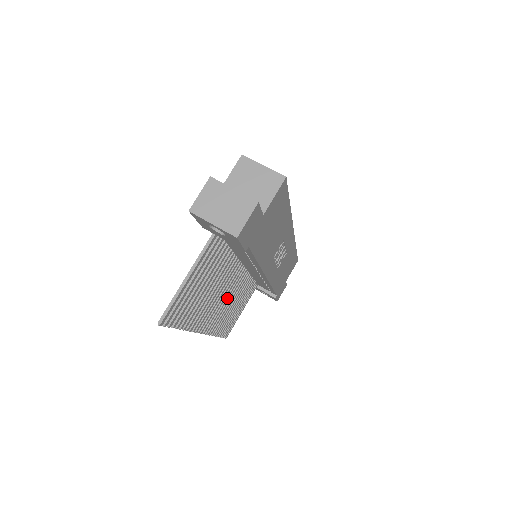
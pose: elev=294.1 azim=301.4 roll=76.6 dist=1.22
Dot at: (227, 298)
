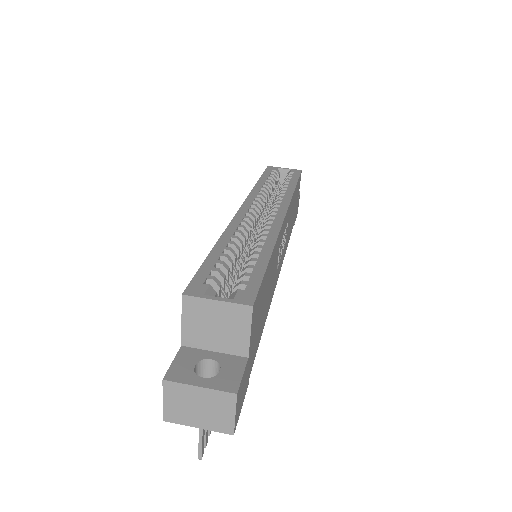
Dot at: occluded
